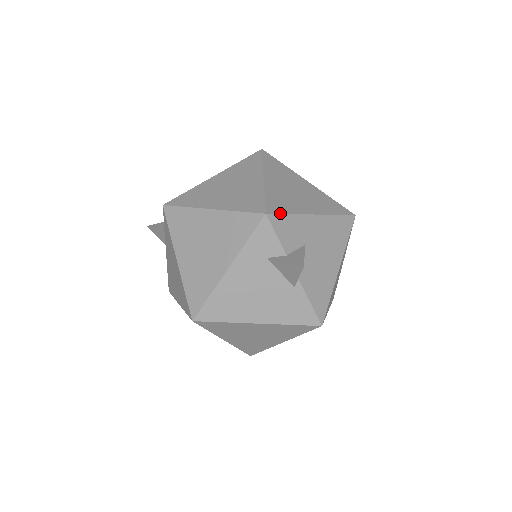
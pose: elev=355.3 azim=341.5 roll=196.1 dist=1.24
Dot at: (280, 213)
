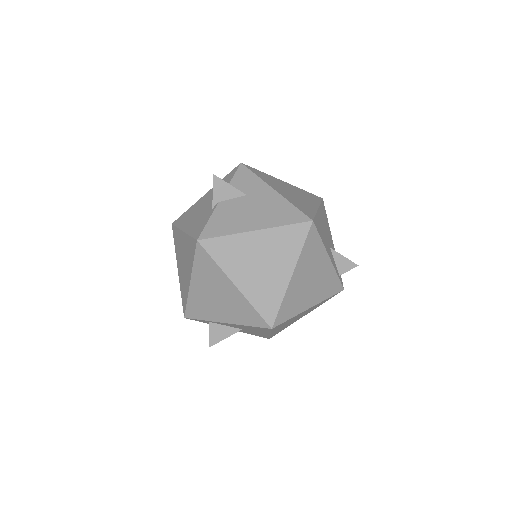
Dot at: (251, 170)
